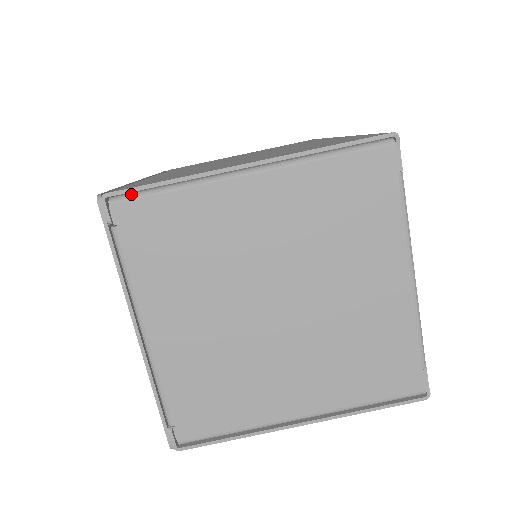
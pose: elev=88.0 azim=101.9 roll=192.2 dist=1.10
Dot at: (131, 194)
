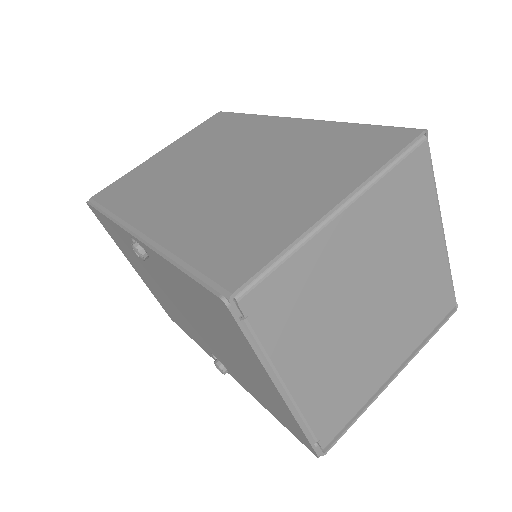
Dot at: (251, 281)
